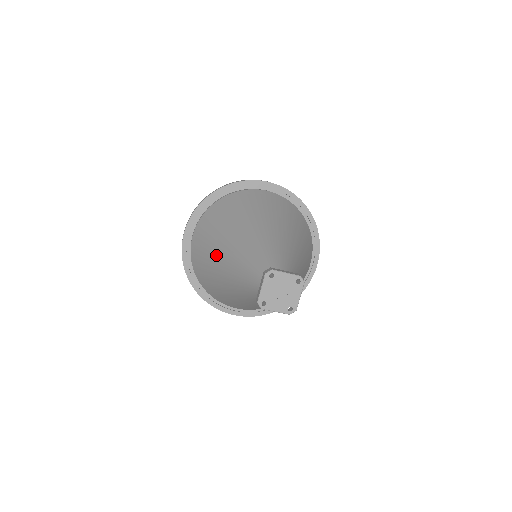
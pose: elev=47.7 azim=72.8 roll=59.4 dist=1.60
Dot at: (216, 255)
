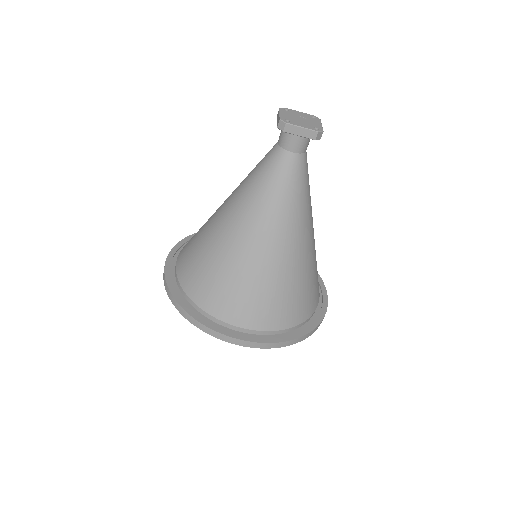
Dot at: (214, 217)
